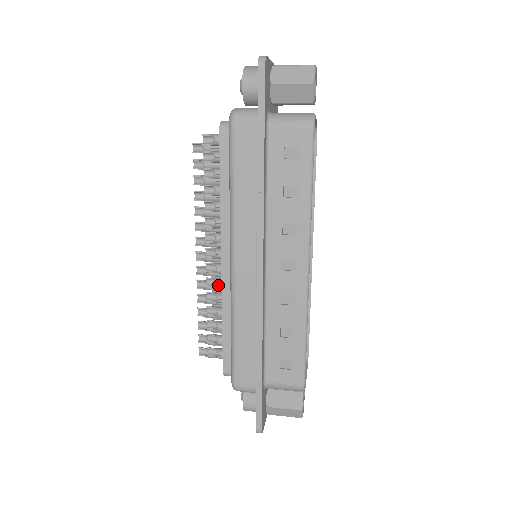
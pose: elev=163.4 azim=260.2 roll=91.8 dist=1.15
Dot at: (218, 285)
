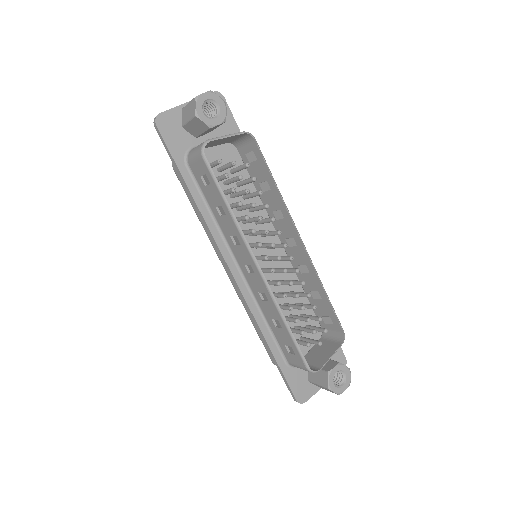
Dot at: occluded
